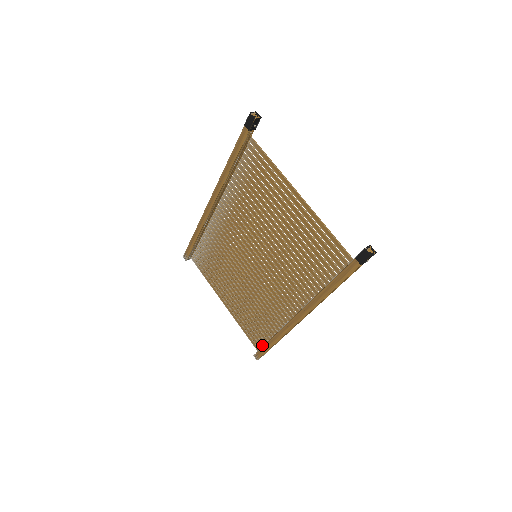
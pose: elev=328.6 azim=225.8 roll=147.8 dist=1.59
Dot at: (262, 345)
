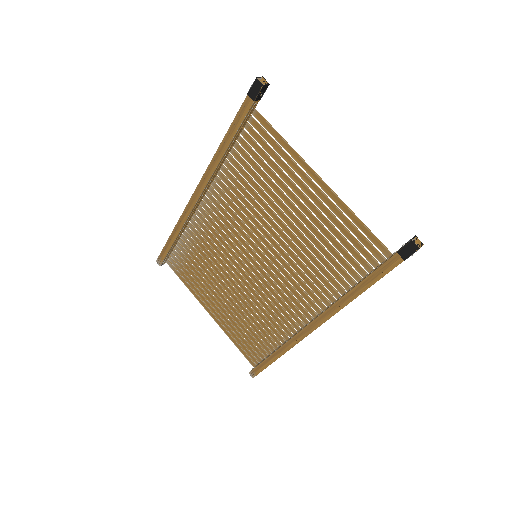
Dot at: (260, 360)
